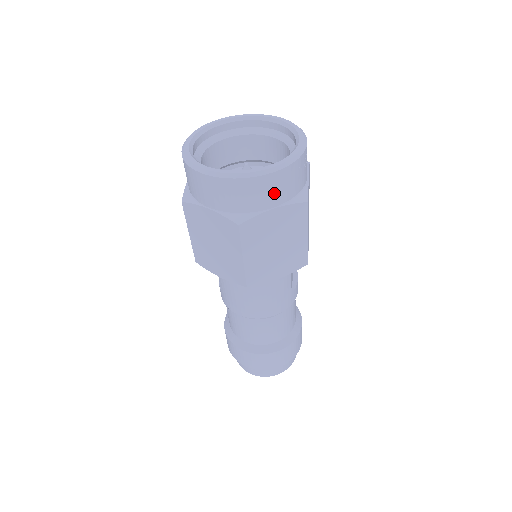
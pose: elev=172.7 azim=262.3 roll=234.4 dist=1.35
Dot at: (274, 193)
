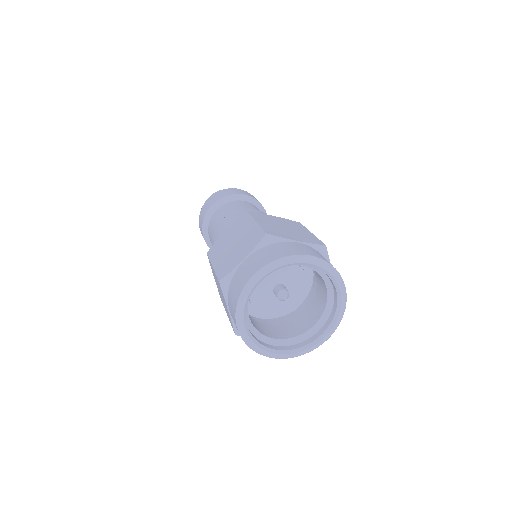
Dot at: occluded
